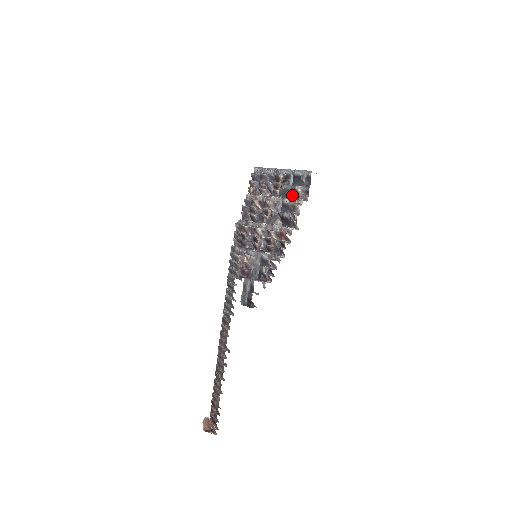
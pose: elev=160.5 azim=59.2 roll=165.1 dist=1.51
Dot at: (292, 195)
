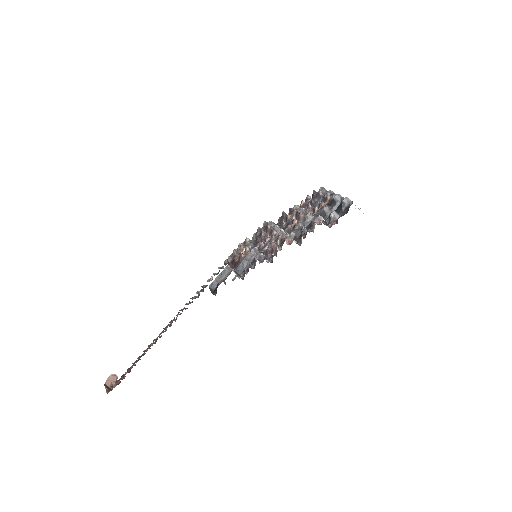
Dot at: (327, 221)
